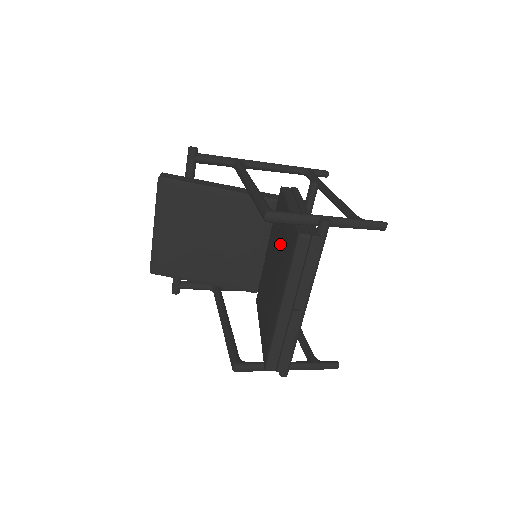
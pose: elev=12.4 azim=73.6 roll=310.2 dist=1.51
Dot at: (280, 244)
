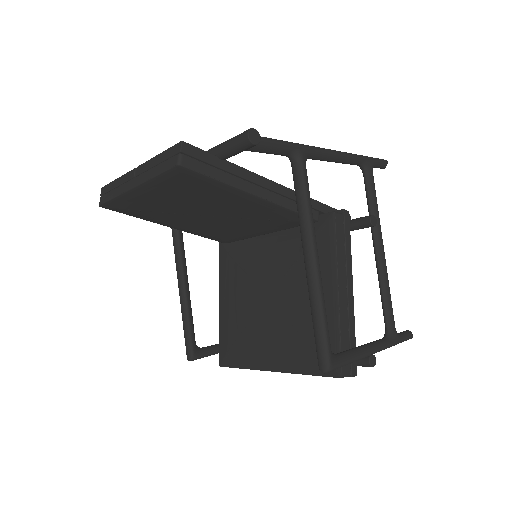
Dot at: (301, 306)
